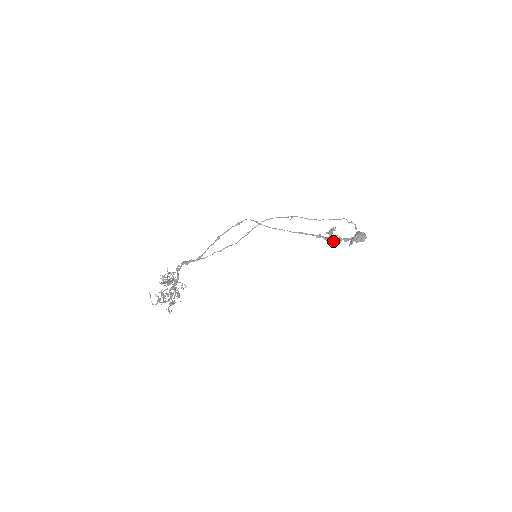
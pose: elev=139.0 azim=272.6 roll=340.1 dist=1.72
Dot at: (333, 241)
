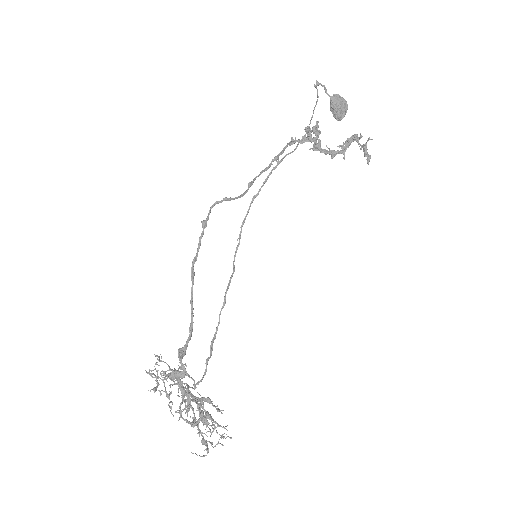
Dot at: (333, 156)
